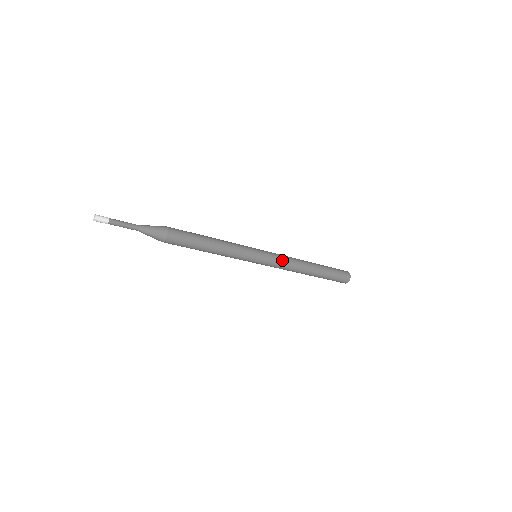
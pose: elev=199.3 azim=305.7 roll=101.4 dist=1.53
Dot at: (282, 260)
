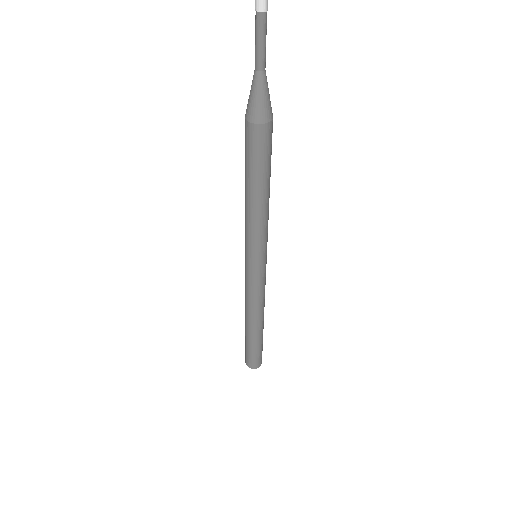
Dot at: (261, 290)
